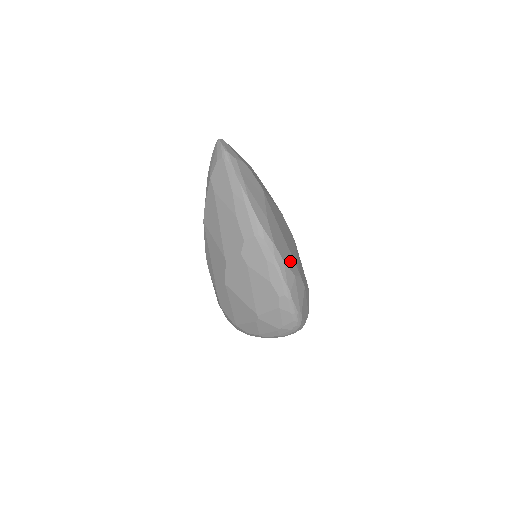
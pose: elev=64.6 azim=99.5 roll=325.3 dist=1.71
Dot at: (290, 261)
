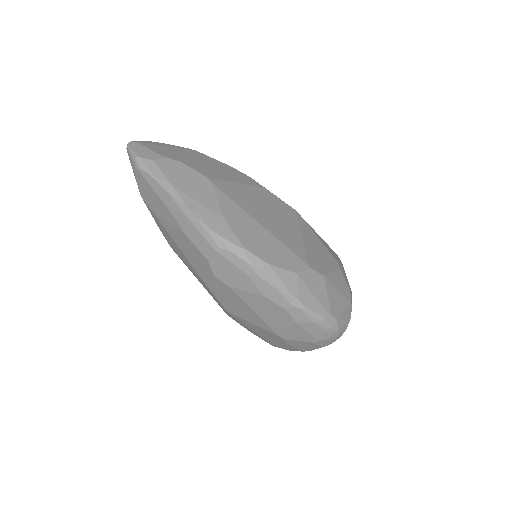
Dot at: (283, 256)
